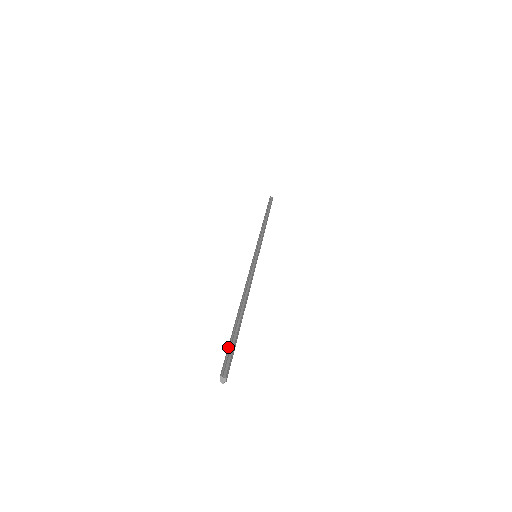
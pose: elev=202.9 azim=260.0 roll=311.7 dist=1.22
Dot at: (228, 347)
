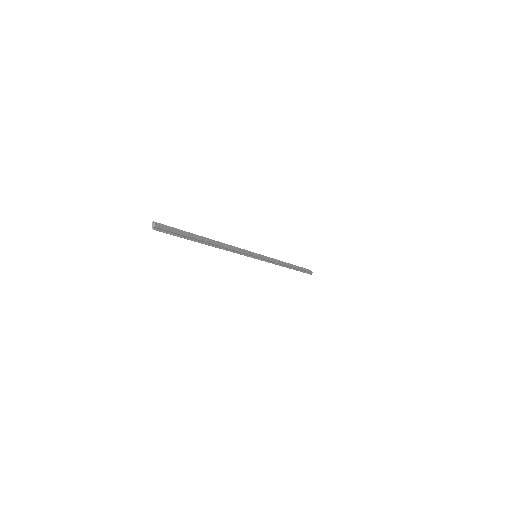
Dot at: (174, 229)
